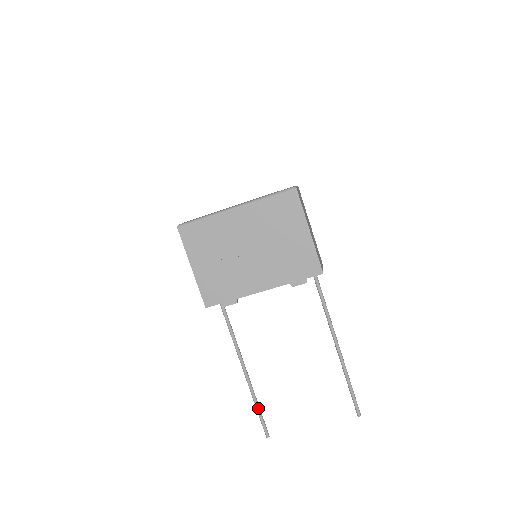
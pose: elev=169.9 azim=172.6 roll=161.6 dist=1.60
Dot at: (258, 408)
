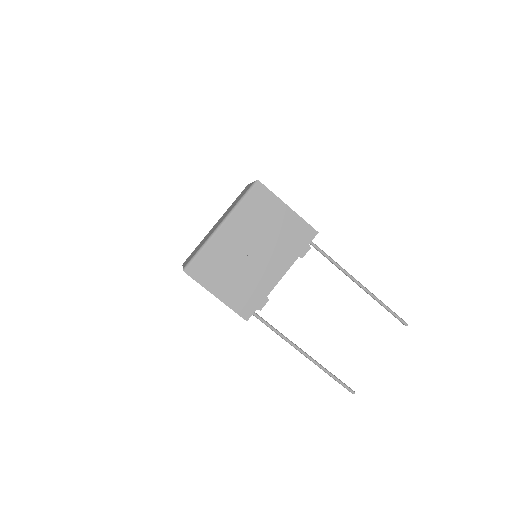
Dot at: (333, 376)
